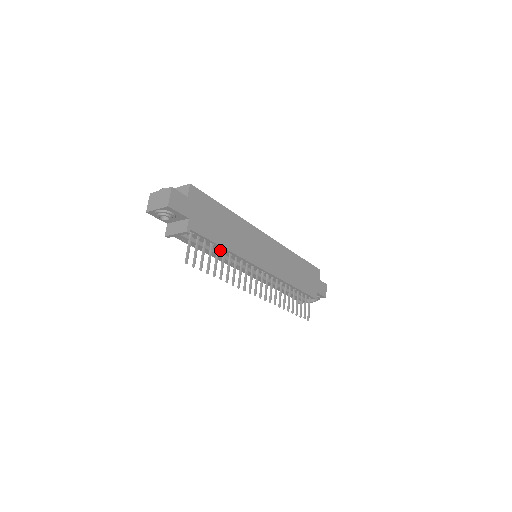
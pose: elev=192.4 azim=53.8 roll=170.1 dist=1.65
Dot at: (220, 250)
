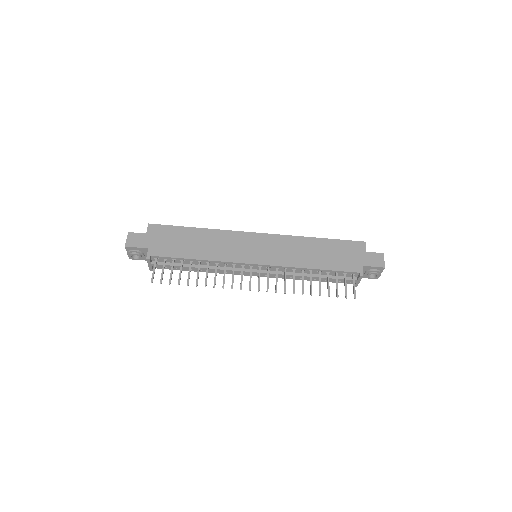
Dot at: (197, 263)
